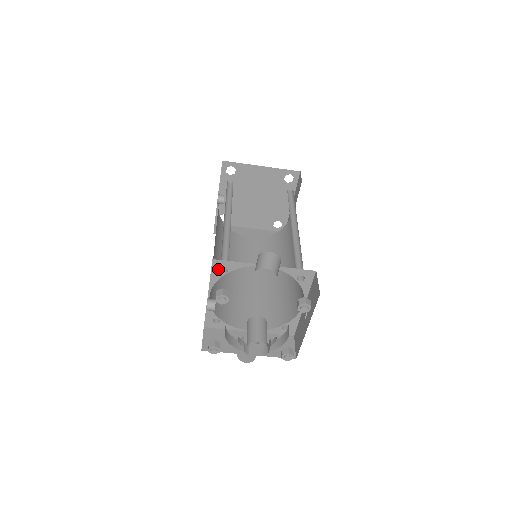
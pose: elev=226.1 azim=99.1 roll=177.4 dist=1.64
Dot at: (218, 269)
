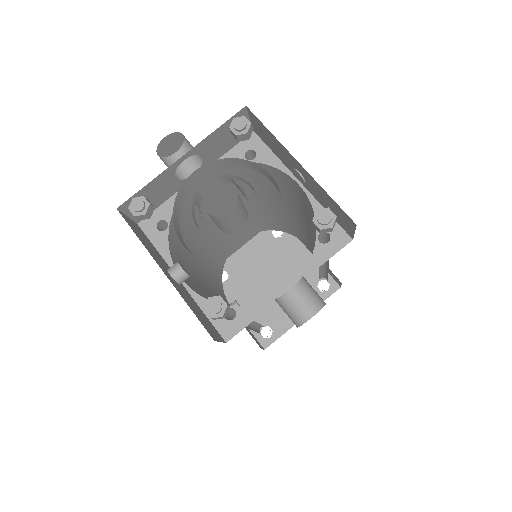
Dot at: (155, 231)
